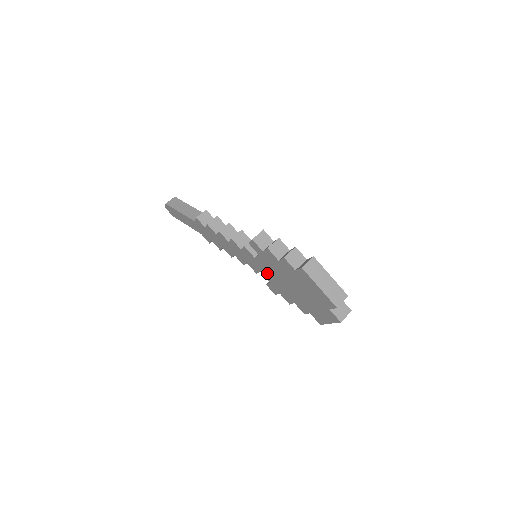
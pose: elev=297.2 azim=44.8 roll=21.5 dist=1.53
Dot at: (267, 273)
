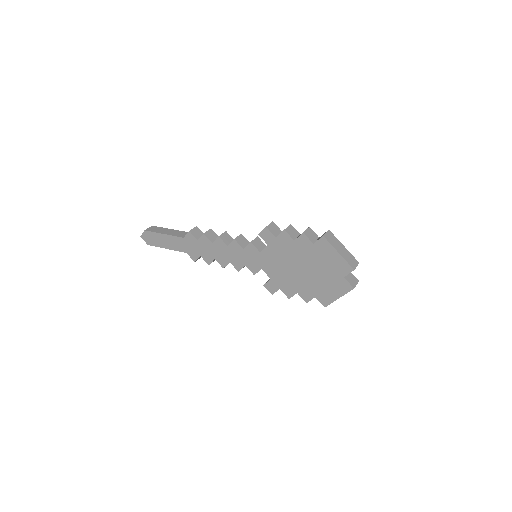
Dot at: (271, 266)
